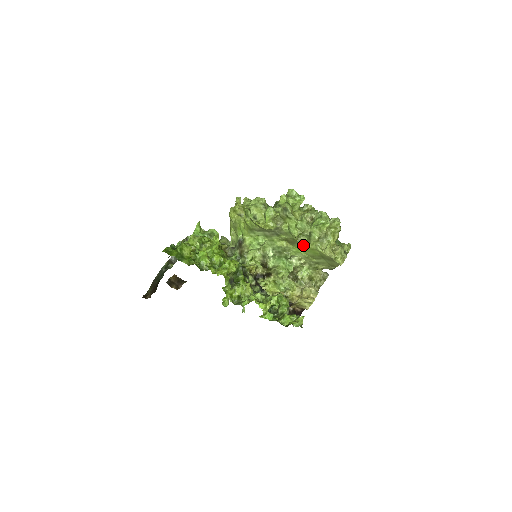
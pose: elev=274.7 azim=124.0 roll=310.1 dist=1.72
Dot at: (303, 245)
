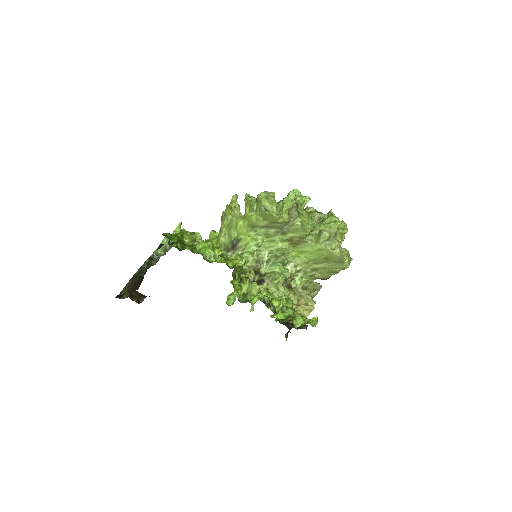
Dot at: (309, 245)
